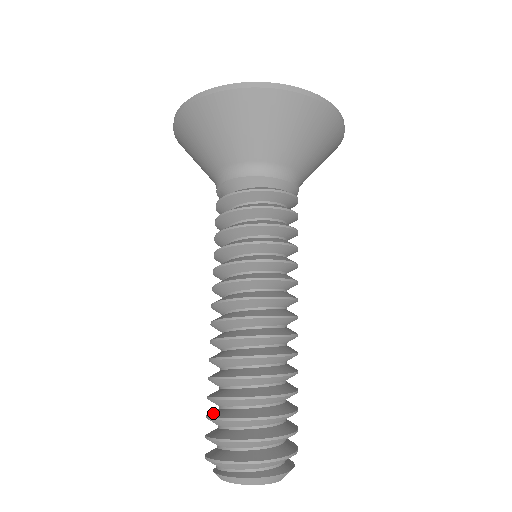
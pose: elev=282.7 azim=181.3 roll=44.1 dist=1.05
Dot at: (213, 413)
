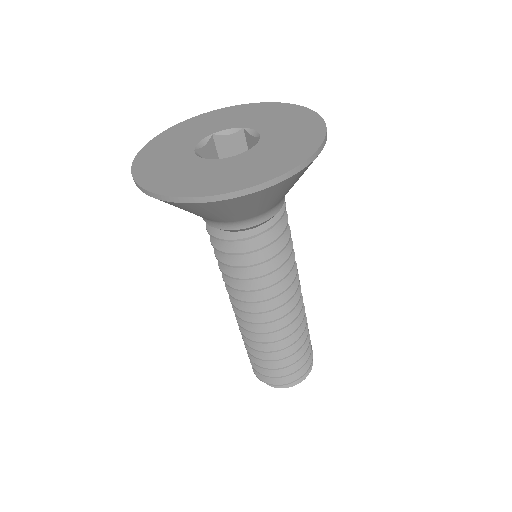
Dot at: occluded
